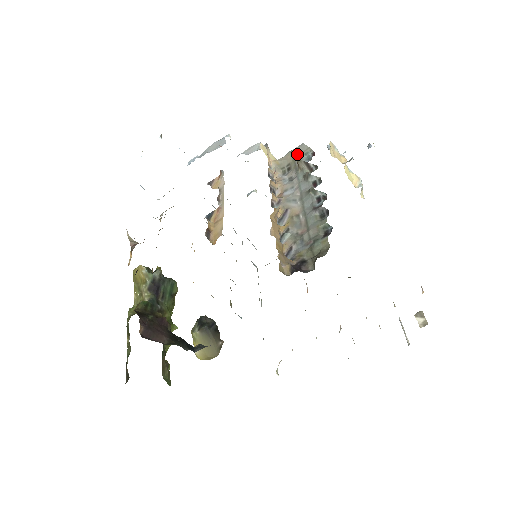
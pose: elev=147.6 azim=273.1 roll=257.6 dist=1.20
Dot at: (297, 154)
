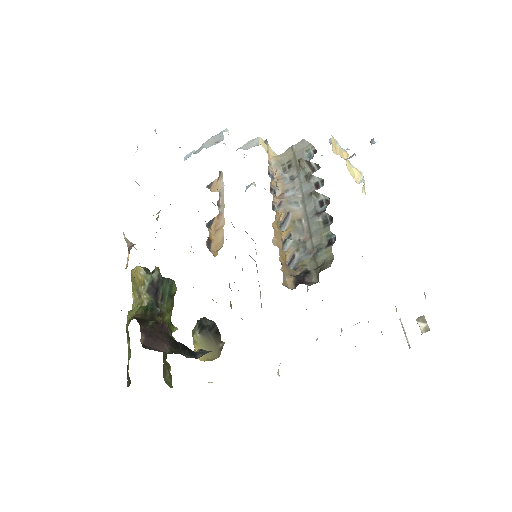
Dot at: (298, 150)
